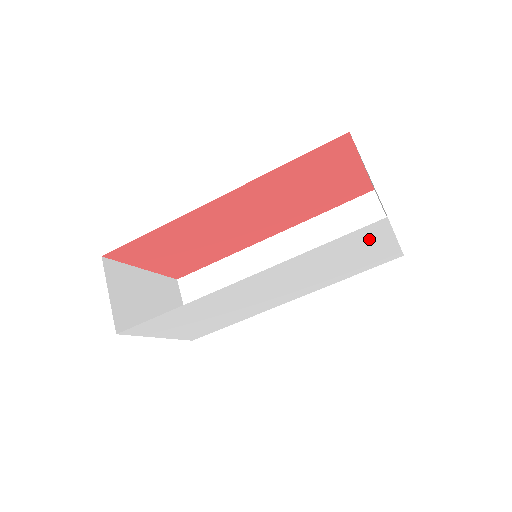
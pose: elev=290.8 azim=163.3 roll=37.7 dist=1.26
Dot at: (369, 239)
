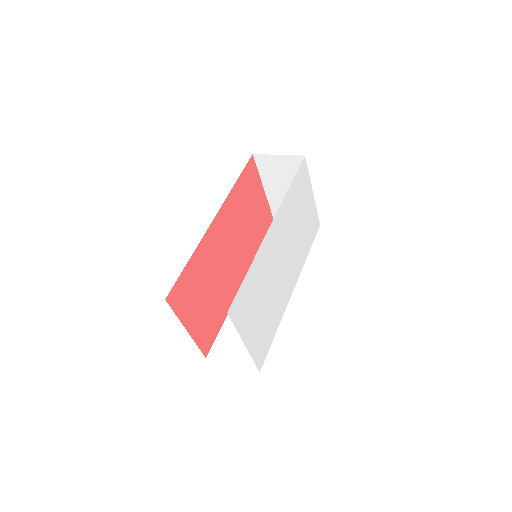
Dot at: (305, 186)
